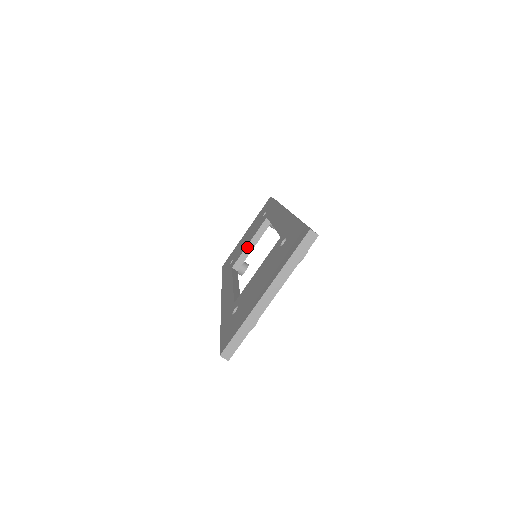
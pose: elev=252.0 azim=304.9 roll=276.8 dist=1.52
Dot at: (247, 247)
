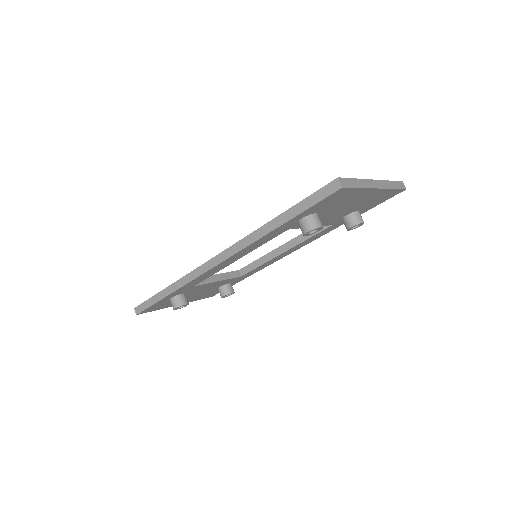
Dot at: (213, 276)
